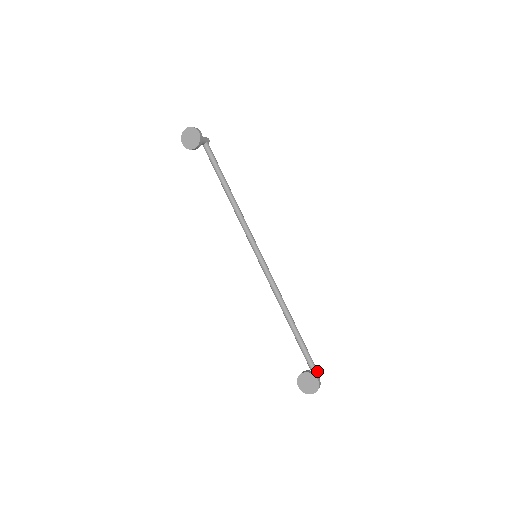
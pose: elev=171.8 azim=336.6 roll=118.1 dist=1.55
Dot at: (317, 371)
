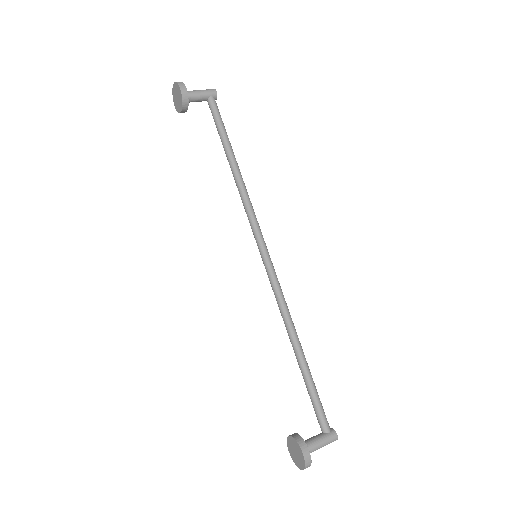
Dot at: (327, 435)
